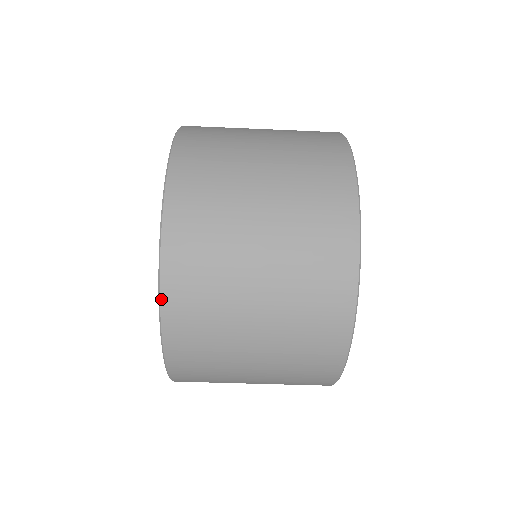
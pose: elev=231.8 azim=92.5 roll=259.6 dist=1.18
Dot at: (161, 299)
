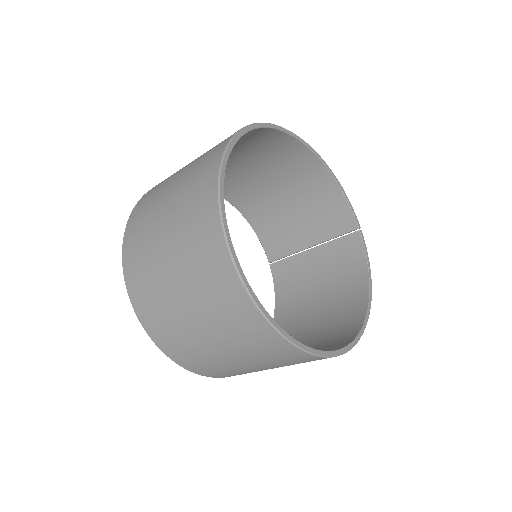
Dot at: (123, 263)
